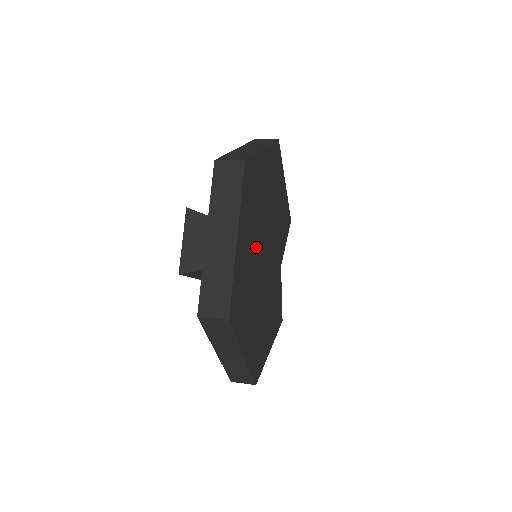
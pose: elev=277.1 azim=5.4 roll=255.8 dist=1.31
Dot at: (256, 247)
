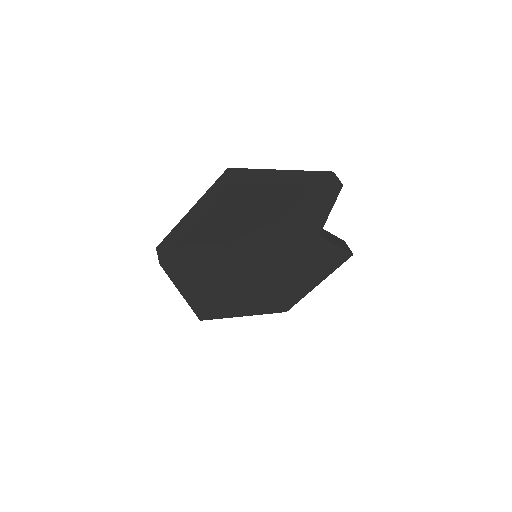
Dot at: (227, 273)
